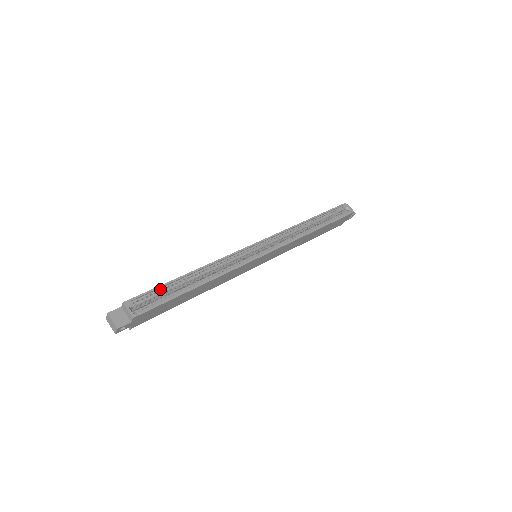
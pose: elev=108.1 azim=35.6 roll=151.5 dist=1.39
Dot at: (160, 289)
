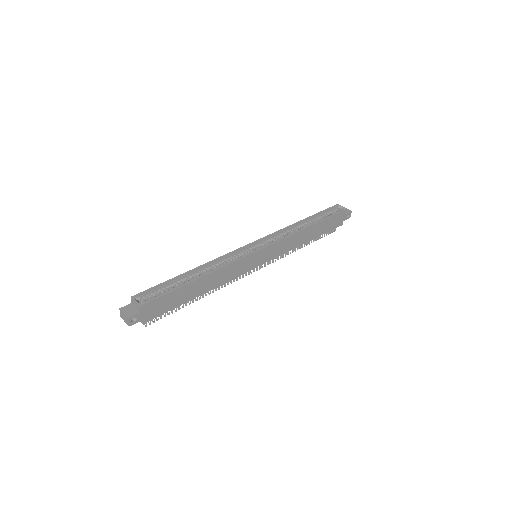
Dot at: (164, 285)
